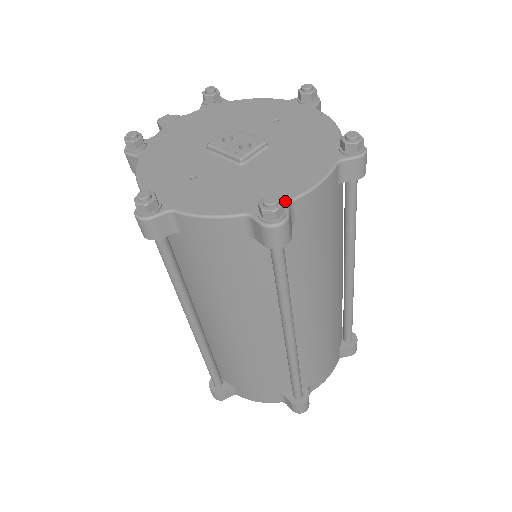
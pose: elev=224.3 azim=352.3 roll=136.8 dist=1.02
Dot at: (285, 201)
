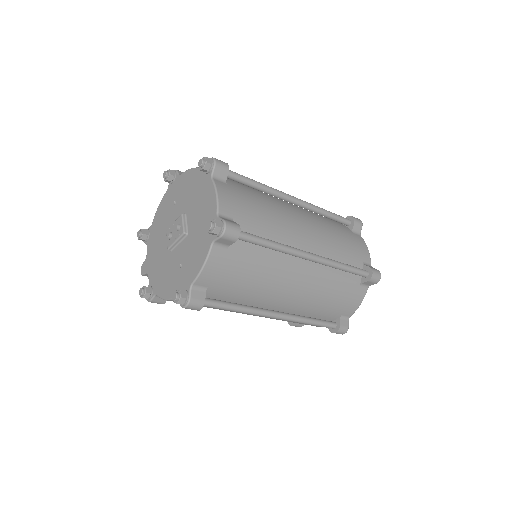
Dot at: (216, 218)
